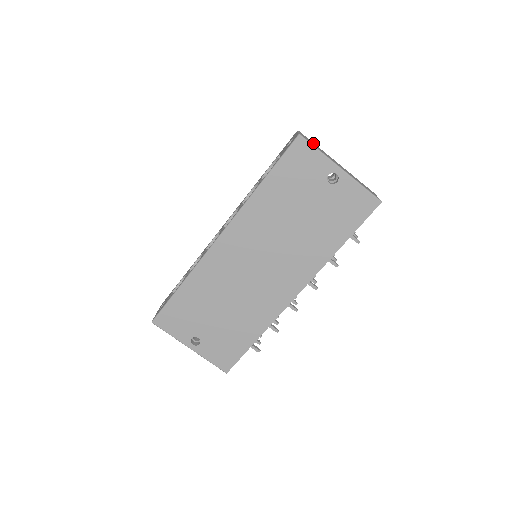
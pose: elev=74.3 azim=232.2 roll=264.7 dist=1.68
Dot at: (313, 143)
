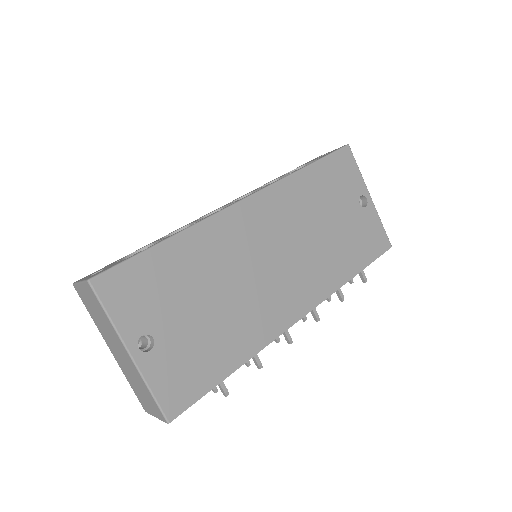
Dot at: occluded
